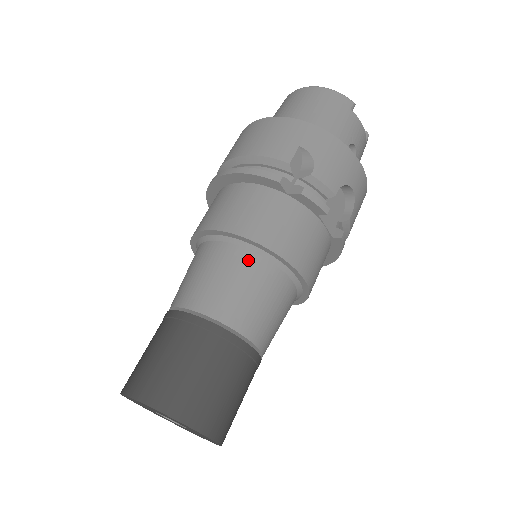
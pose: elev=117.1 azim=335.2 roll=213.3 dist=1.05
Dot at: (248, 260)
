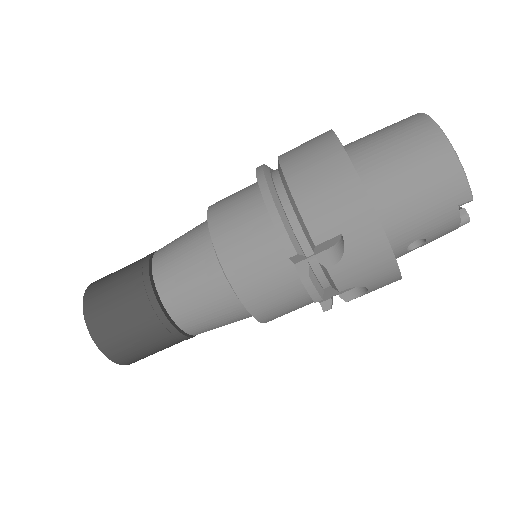
Dot at: (221, 288)
